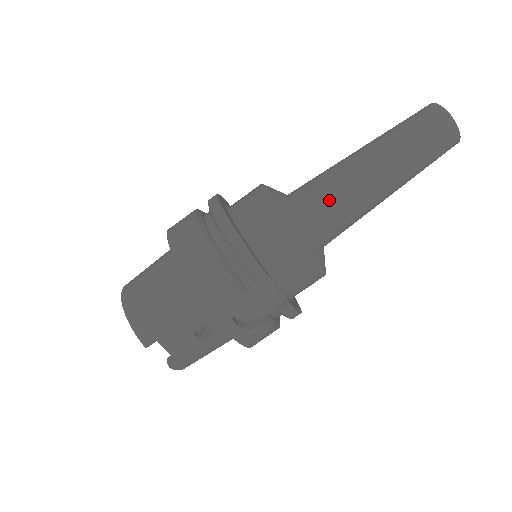
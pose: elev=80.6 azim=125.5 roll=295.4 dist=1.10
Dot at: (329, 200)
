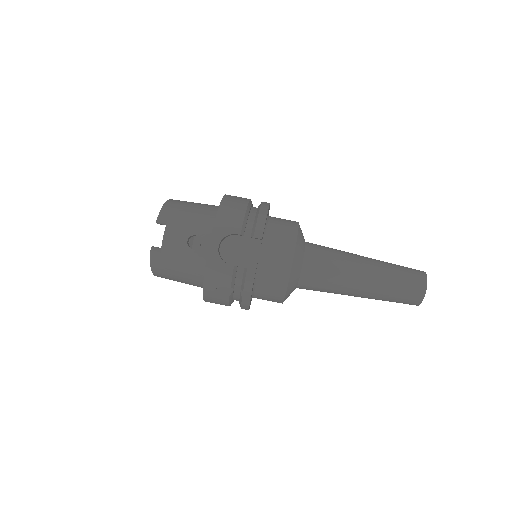
Dot at: (326, 254)
